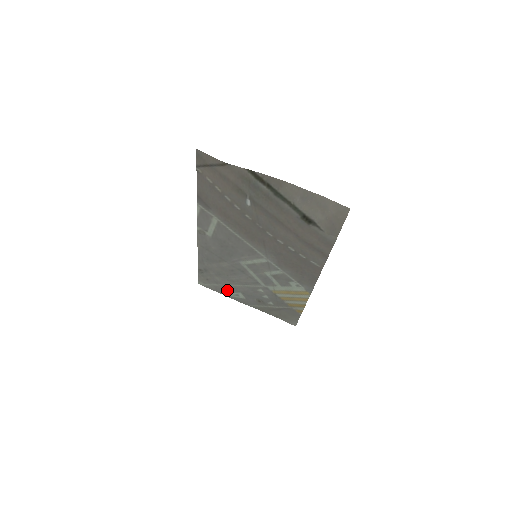
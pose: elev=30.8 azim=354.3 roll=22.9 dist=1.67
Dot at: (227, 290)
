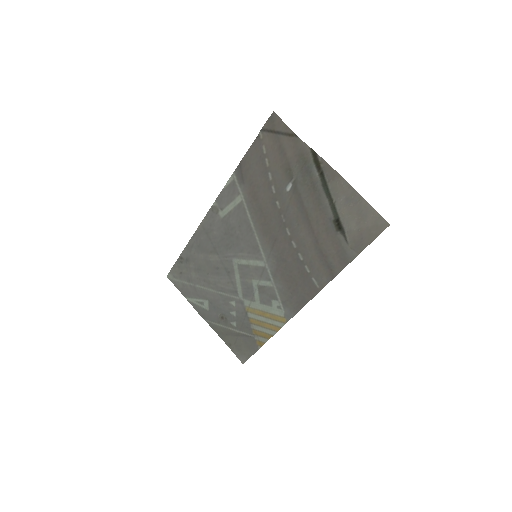
Dot at: (194, 293)
